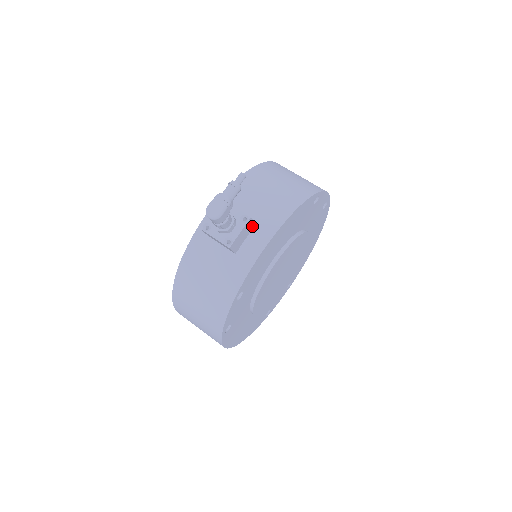
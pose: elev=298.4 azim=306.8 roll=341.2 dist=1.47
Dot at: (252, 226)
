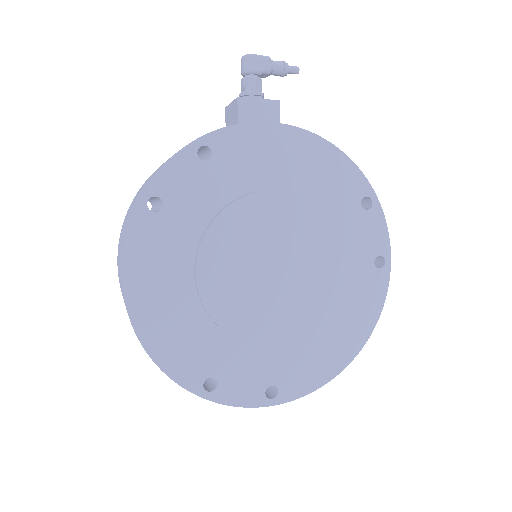
Dot at: occluded
